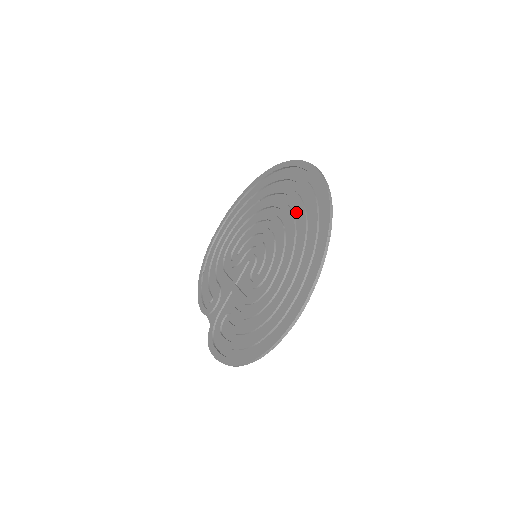
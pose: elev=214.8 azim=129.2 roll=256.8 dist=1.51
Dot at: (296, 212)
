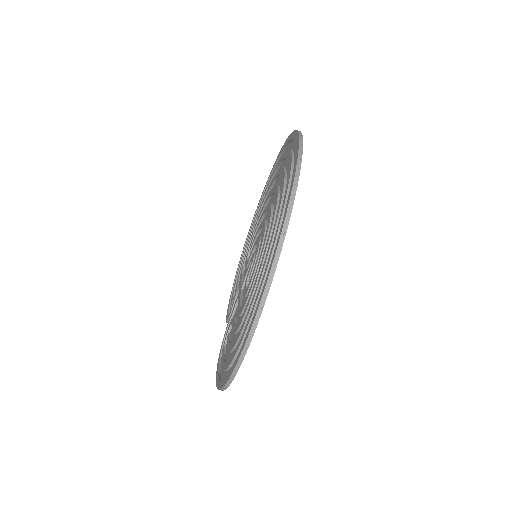
Dot at: occluded
